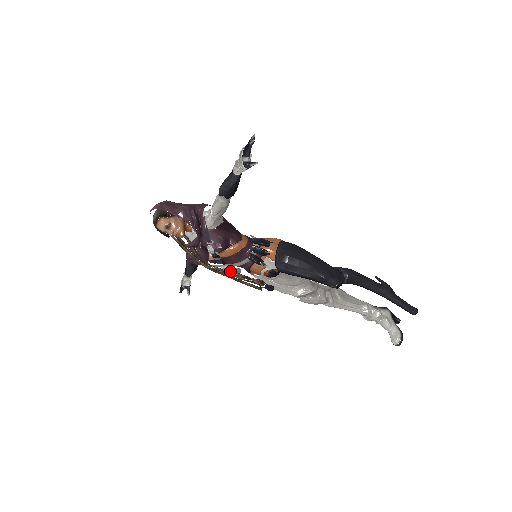
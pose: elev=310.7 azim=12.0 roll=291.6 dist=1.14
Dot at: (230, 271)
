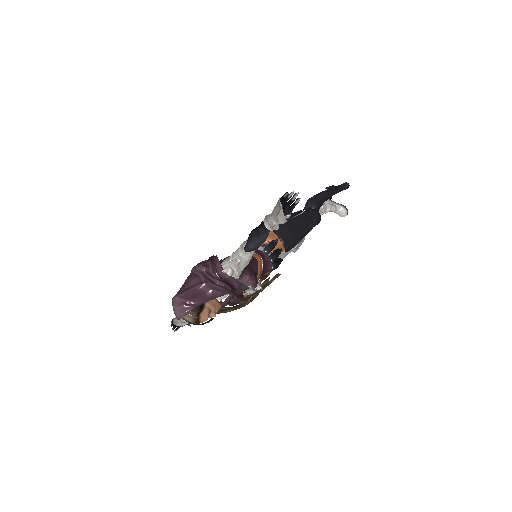
Dot at: (259, 288)
